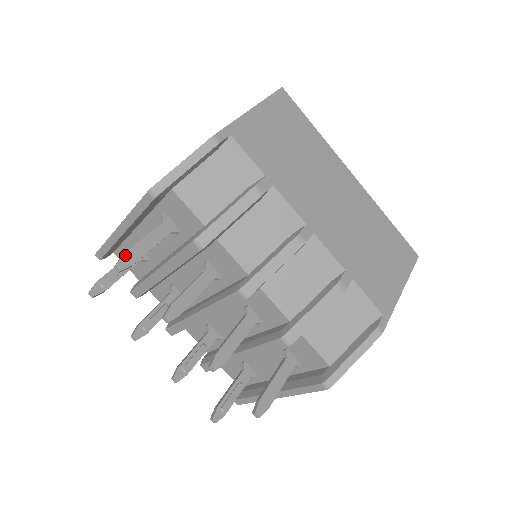
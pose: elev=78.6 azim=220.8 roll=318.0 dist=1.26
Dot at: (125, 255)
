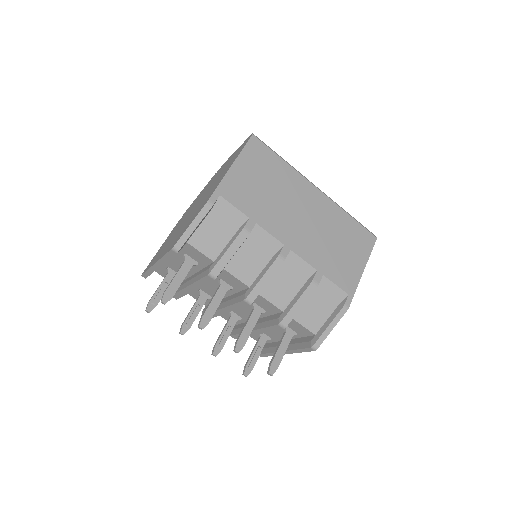
Dot at: (166, 292)
